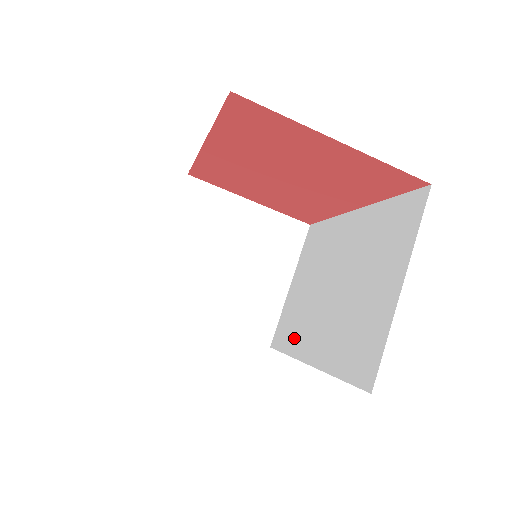
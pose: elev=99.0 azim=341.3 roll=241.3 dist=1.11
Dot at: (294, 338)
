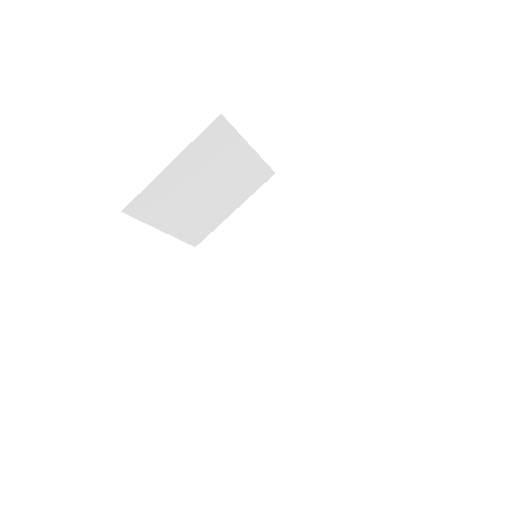
Dot at: (228, 272)
